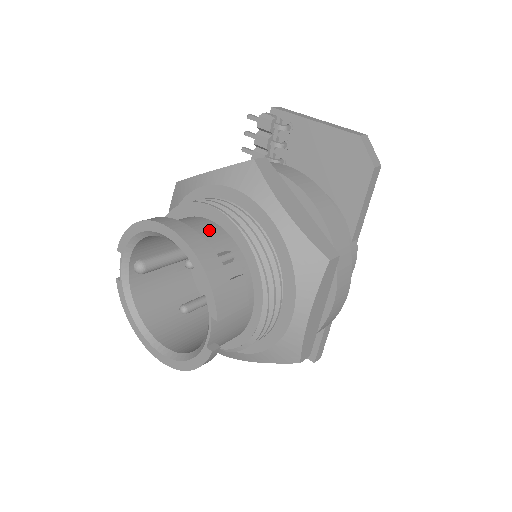
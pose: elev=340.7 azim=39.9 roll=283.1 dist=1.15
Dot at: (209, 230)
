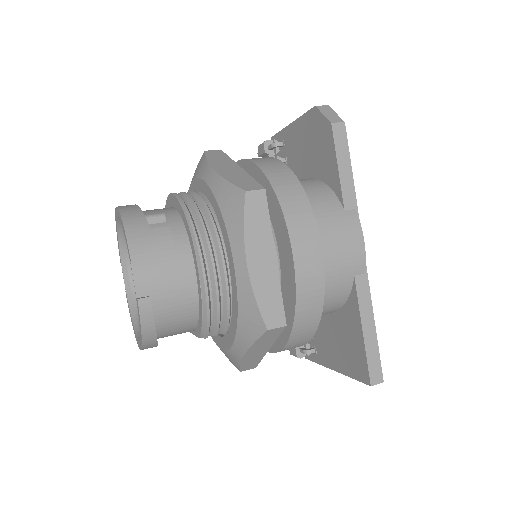
Dot at: (158, 209)
